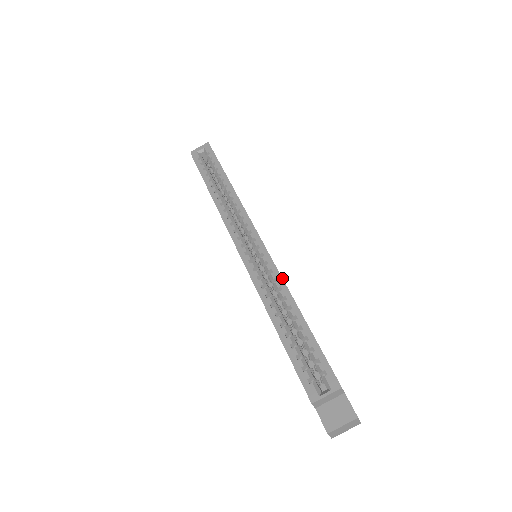
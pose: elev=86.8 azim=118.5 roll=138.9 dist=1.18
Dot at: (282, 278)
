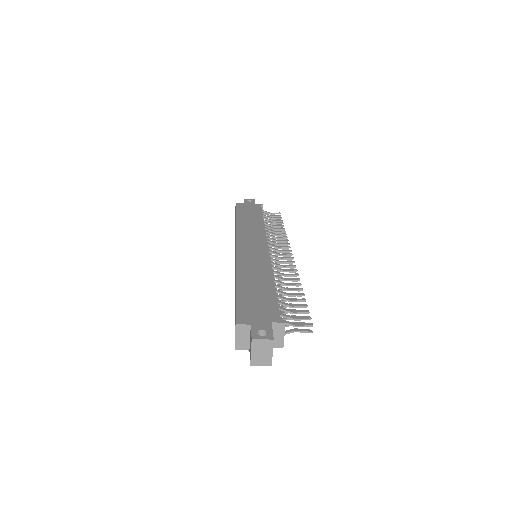
Dot at: (235, 266)
